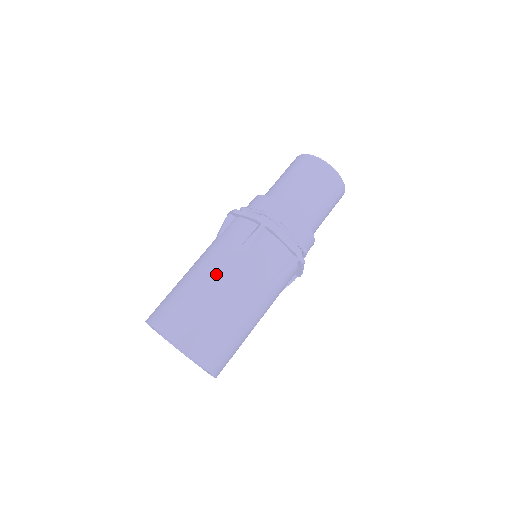
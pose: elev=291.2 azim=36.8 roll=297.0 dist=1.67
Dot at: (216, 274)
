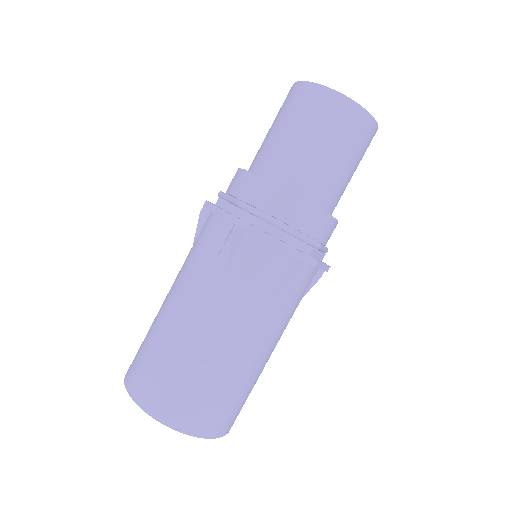
Dot at: (187, 310)
